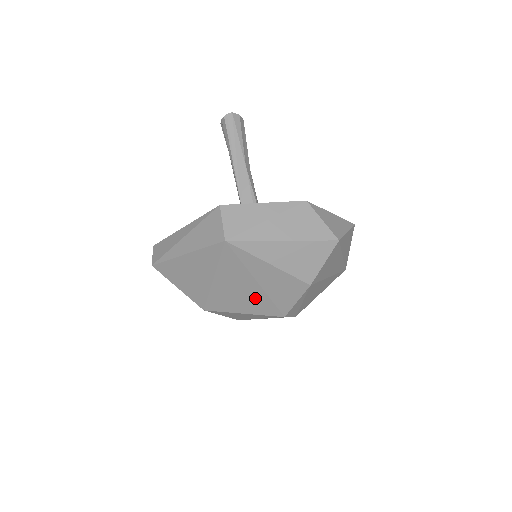
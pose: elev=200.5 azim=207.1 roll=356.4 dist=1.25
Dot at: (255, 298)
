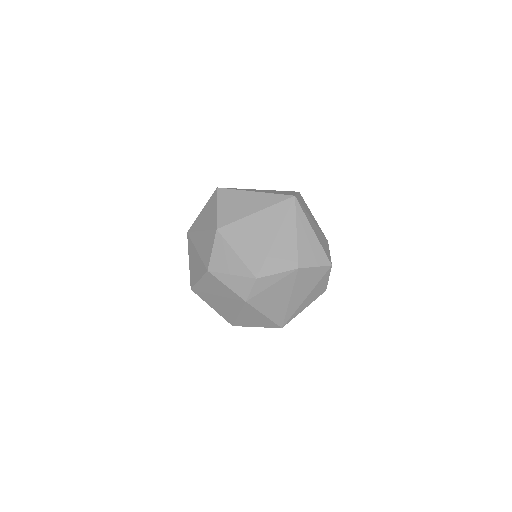
Dot at: (259, 247)
